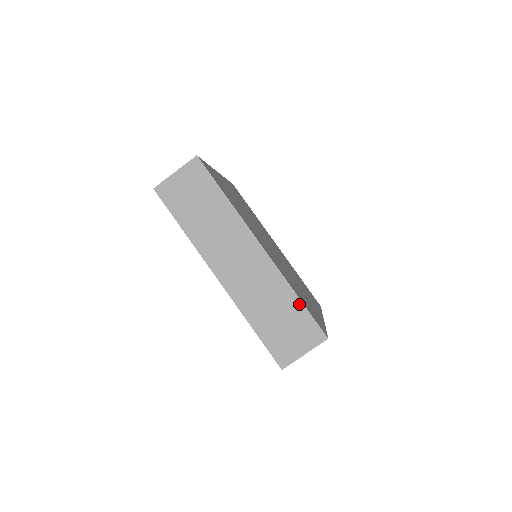
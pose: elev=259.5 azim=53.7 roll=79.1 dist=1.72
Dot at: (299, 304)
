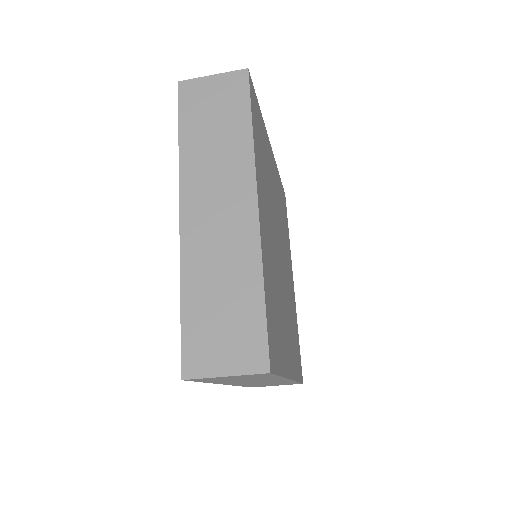
Dot at: occluded
